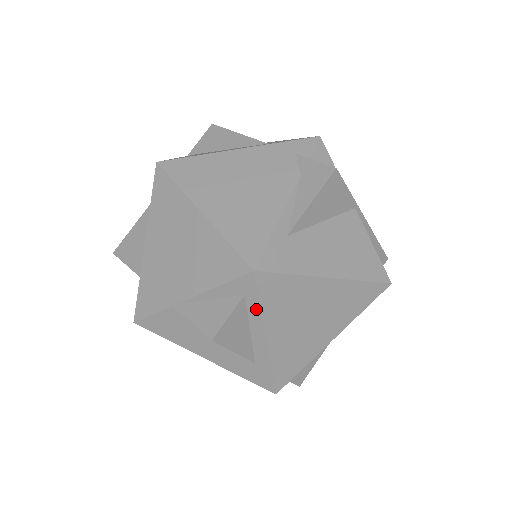
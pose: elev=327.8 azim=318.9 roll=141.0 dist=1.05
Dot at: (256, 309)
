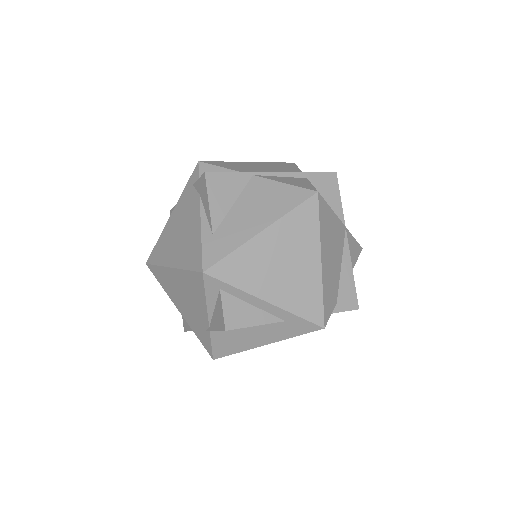
Dot at: (235, 291)
